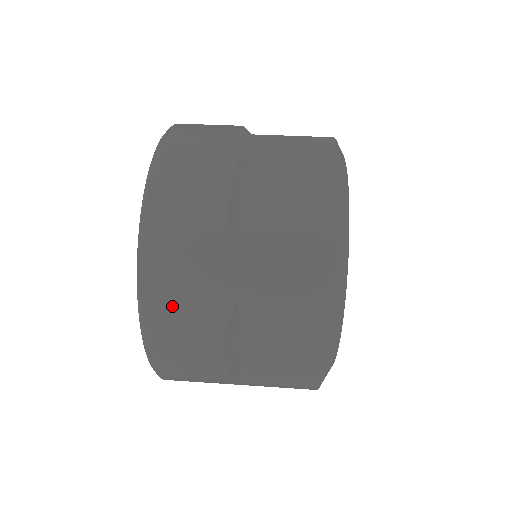
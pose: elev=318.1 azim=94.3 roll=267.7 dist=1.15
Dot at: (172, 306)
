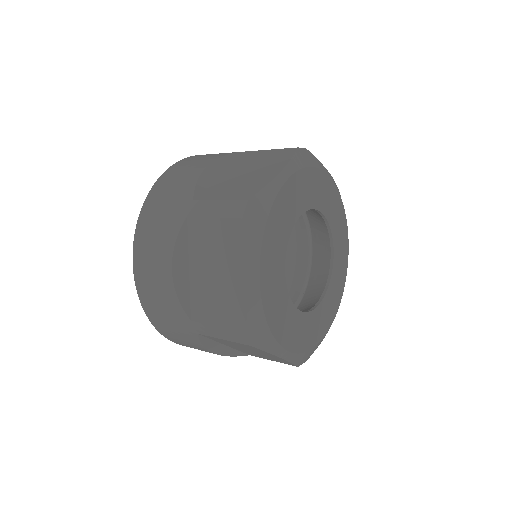
Dot at: occluded
